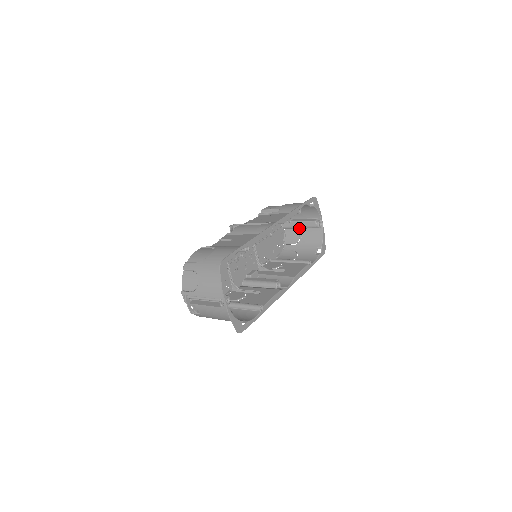
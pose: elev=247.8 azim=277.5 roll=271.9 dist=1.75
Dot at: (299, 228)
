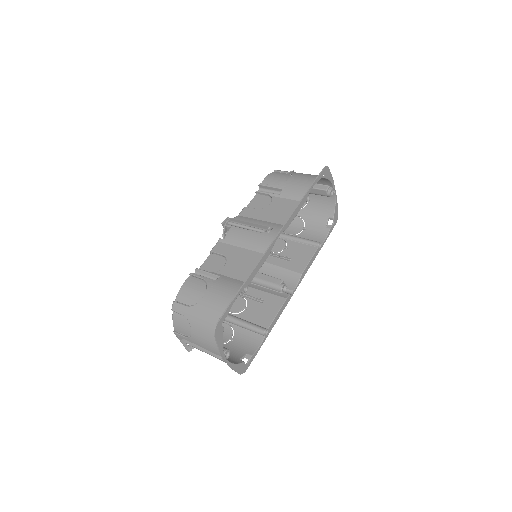
Dot at: occluded
